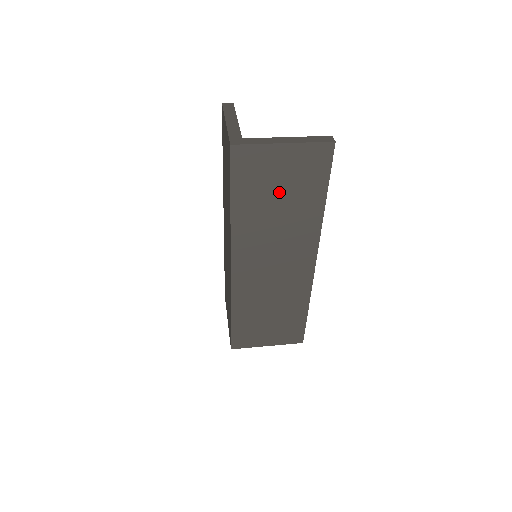
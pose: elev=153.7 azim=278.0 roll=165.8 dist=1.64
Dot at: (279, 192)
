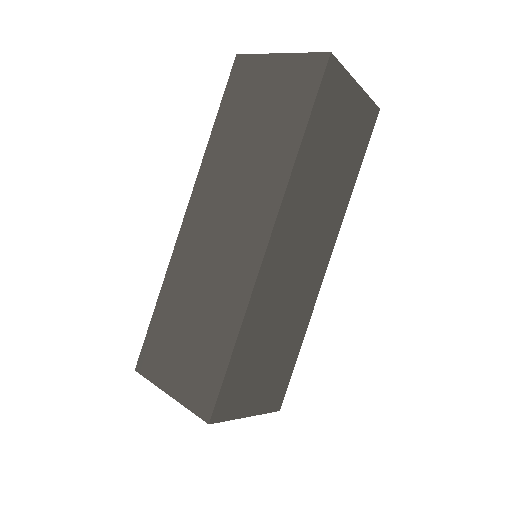
Dot at: (337, 144)
